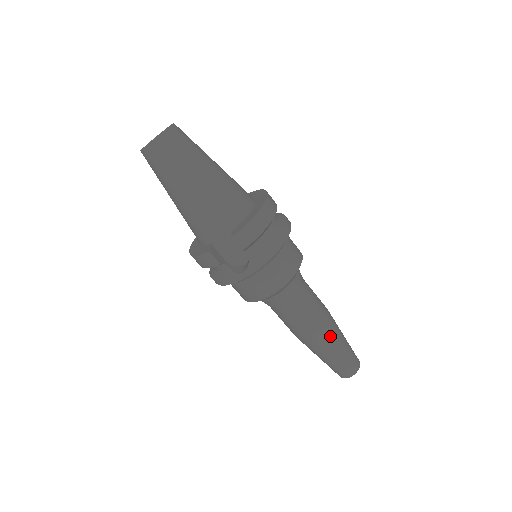
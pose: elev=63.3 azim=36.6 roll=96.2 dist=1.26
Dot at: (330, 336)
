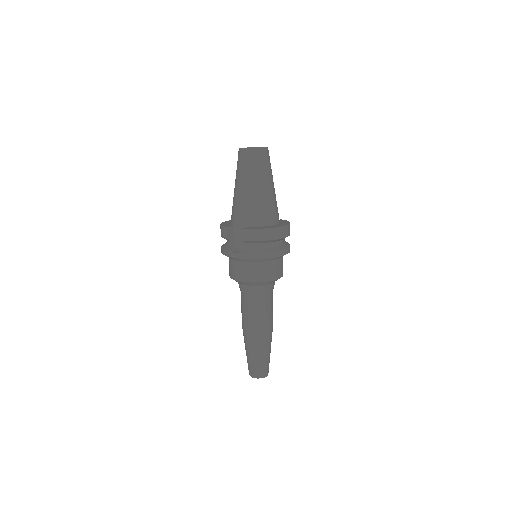
Dot at: (259, 339)
